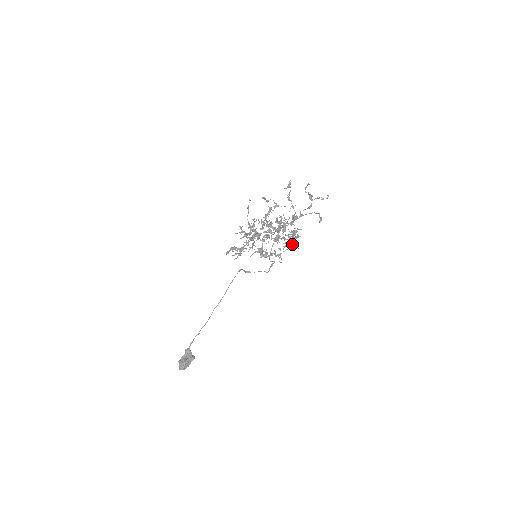
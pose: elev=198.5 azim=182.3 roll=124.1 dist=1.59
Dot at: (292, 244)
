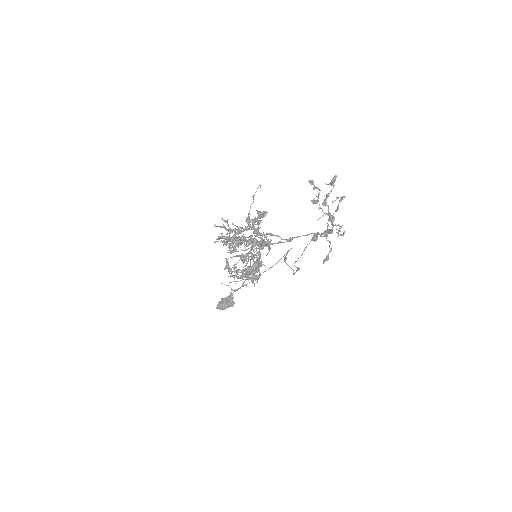
Dot at: (249, 277)
